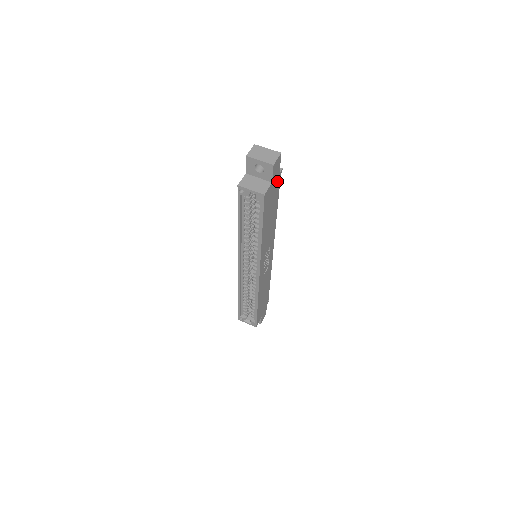
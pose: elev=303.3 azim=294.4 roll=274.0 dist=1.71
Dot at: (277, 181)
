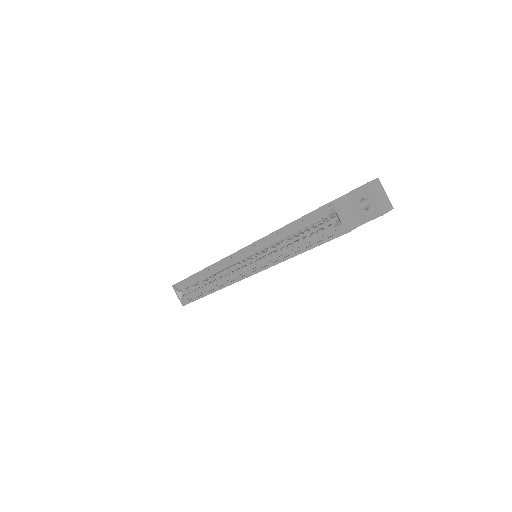
Dot at: occluded
